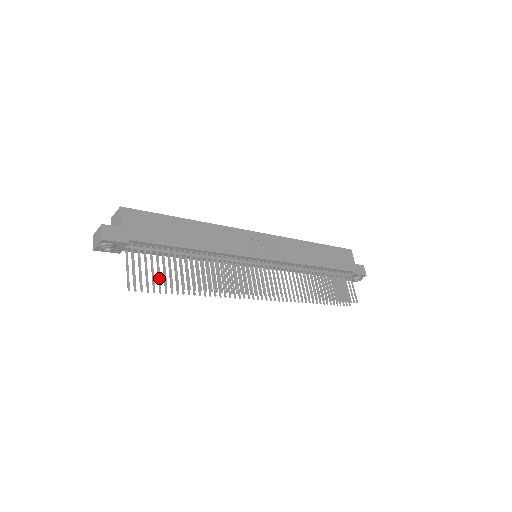
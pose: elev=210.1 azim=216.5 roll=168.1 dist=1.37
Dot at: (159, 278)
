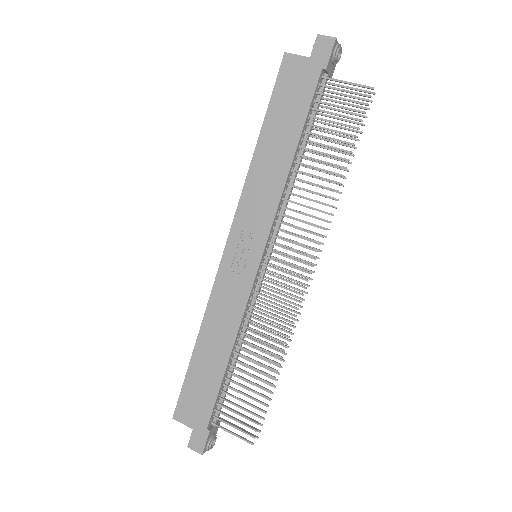
Dot at: (252, 414)
